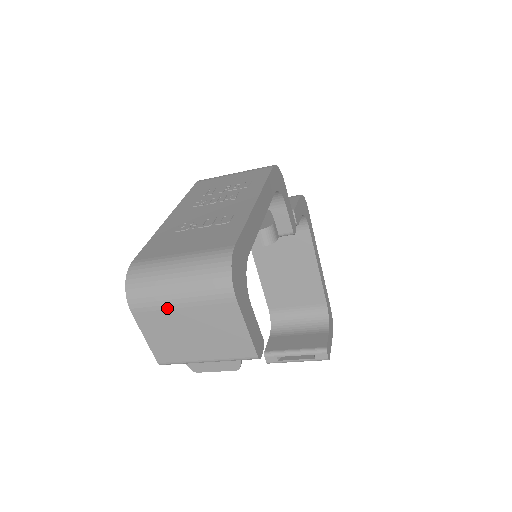
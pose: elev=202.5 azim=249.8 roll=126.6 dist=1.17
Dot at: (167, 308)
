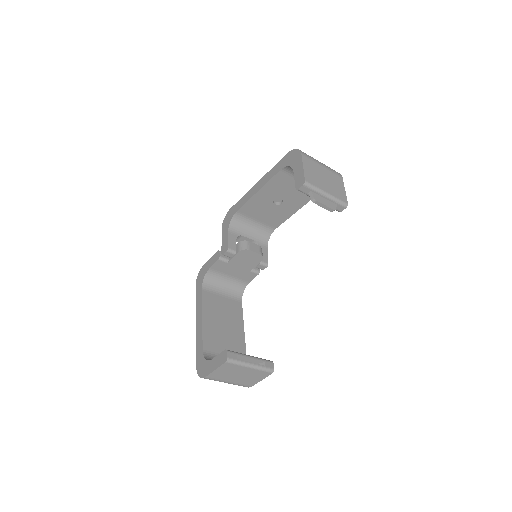
Dot at: (317, 163)
